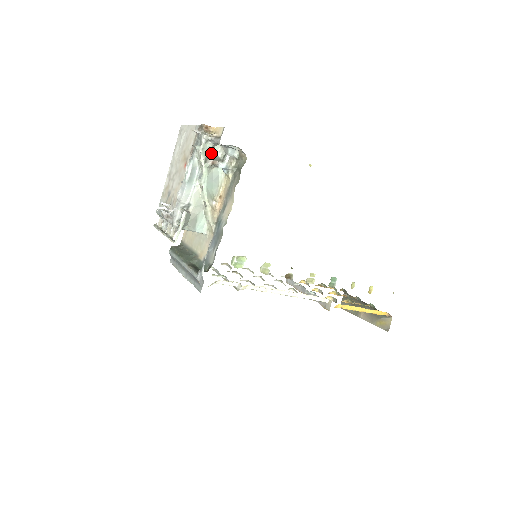
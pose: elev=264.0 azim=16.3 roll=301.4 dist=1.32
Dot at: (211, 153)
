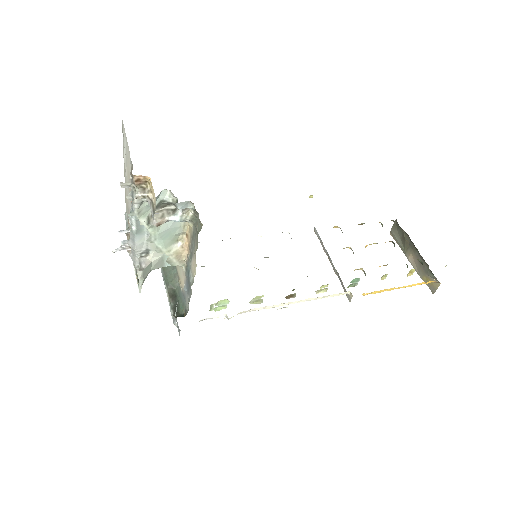
Dot at: (156, 203)
